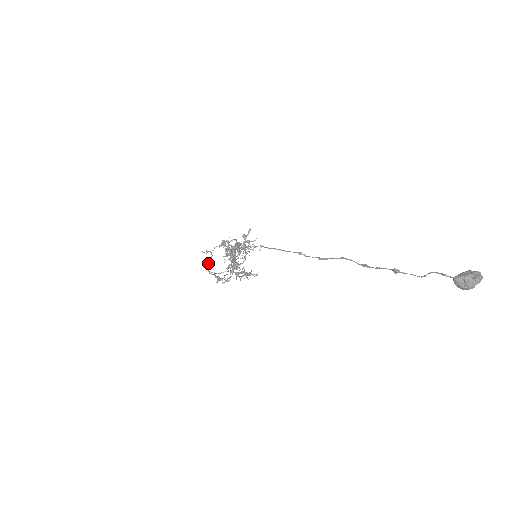
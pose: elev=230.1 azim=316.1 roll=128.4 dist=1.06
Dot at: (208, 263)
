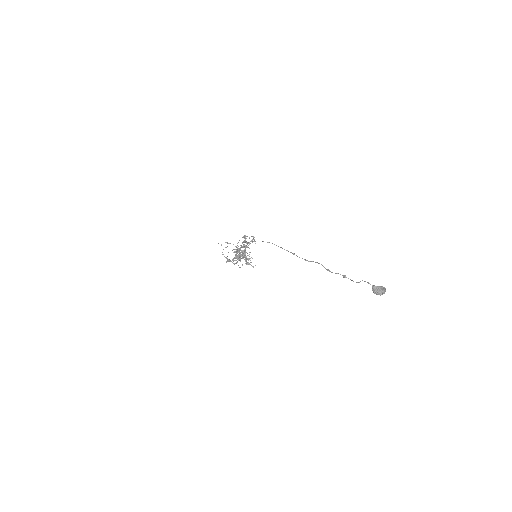
Dot at: occluded
